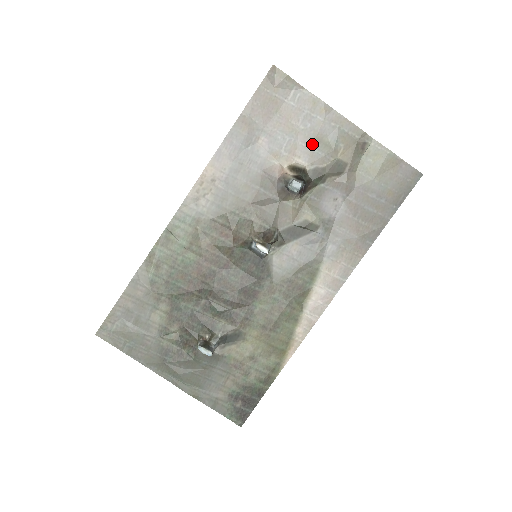
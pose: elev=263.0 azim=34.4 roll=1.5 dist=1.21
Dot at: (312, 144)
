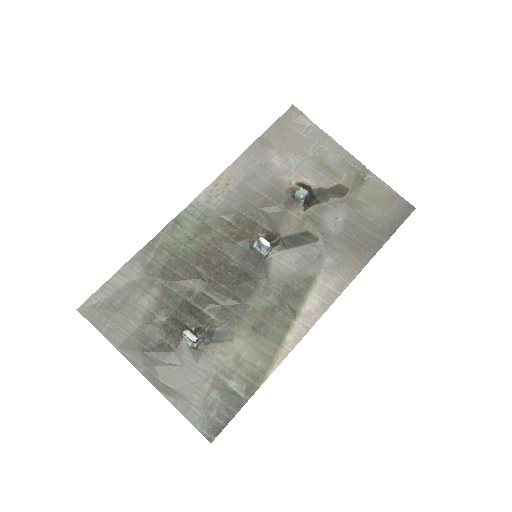
Dot at: (319, 168)
